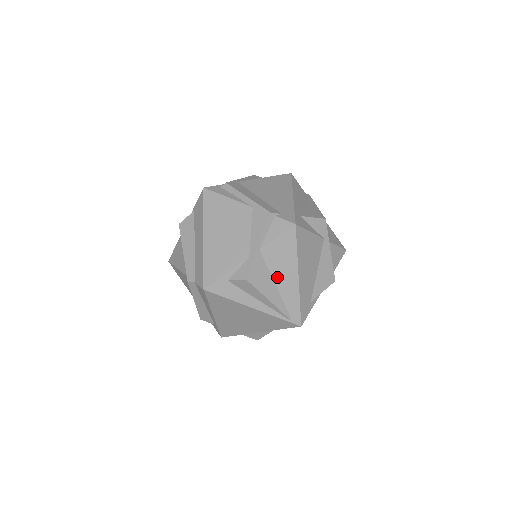
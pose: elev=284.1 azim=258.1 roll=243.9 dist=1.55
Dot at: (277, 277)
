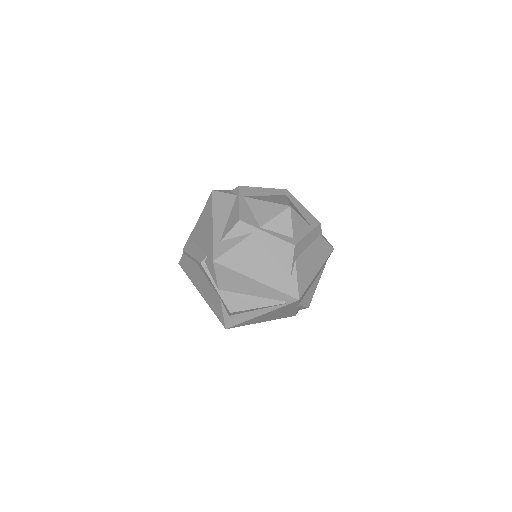
Dot at: (247, 292)
